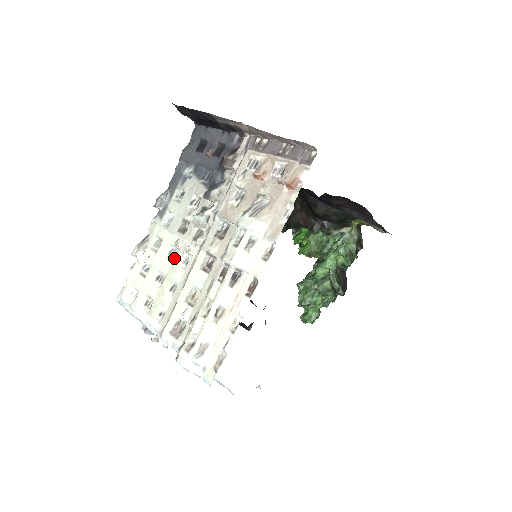
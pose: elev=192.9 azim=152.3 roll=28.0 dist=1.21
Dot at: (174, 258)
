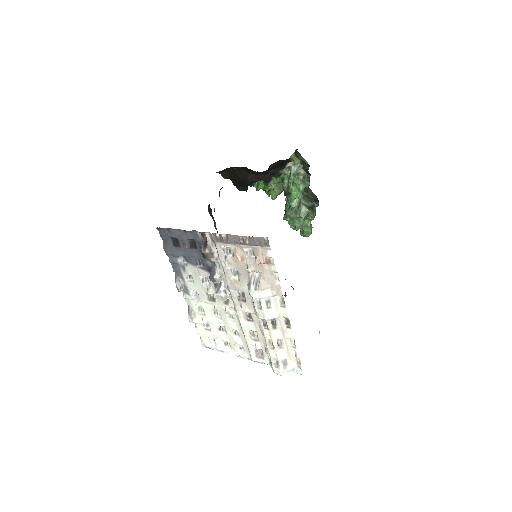
Dot at: (221, 317)
